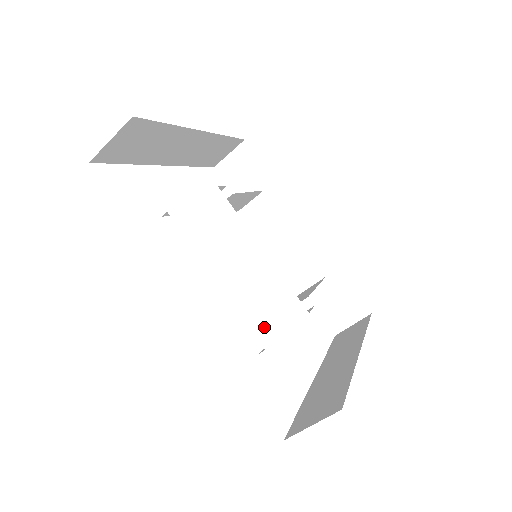
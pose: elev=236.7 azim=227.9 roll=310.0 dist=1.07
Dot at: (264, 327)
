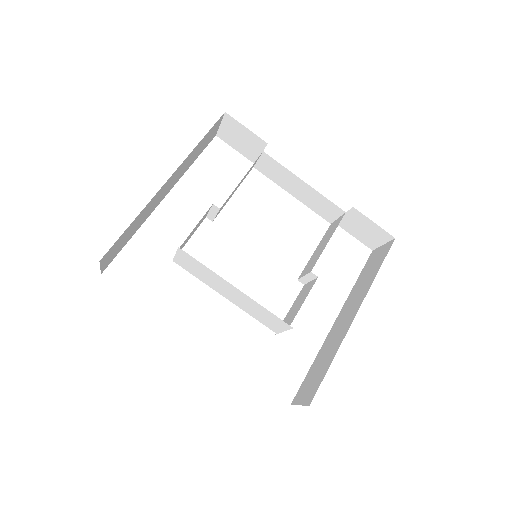
Dot at: (268, 325)
